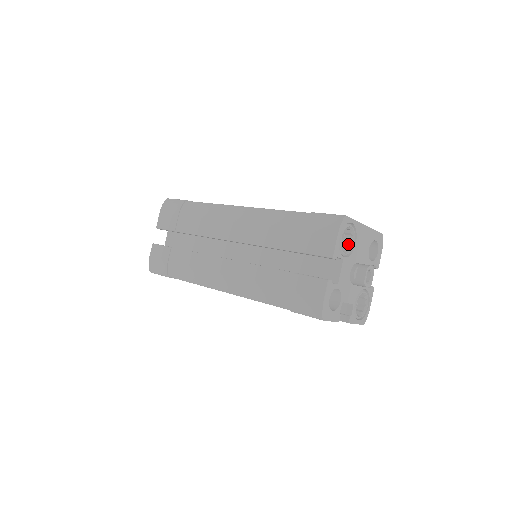
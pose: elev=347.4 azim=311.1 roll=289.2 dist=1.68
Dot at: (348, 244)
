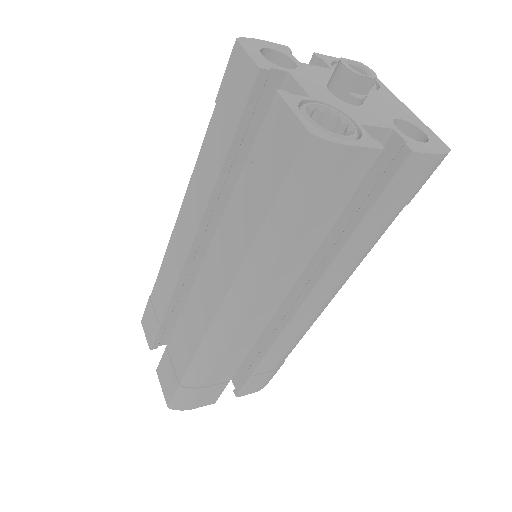
Dot at: occluded
